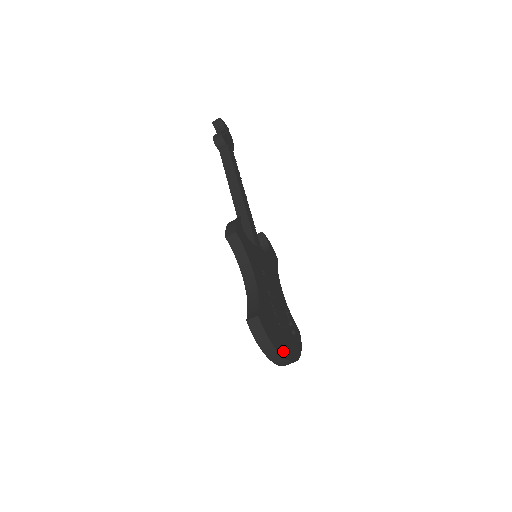
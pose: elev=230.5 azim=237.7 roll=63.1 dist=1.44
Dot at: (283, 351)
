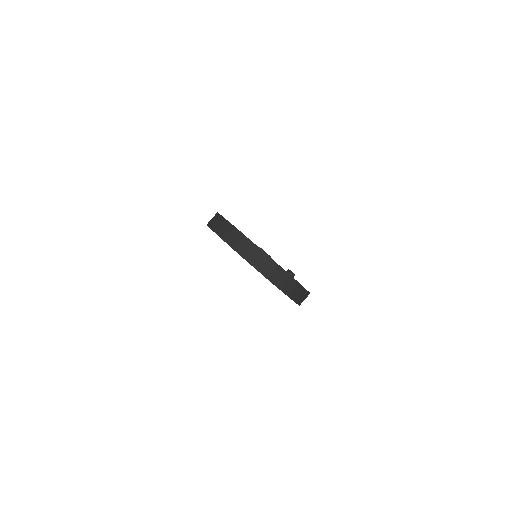
Dot at: occluded
